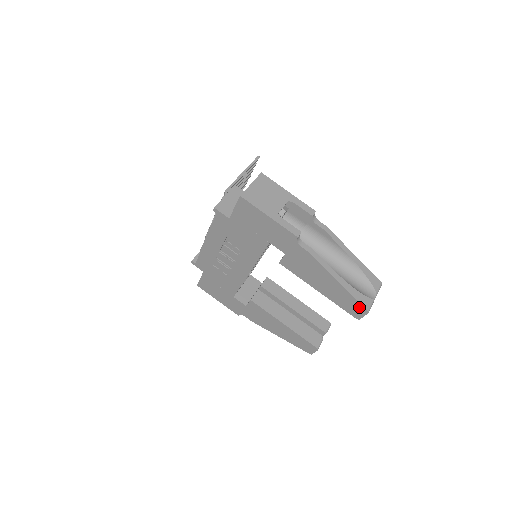
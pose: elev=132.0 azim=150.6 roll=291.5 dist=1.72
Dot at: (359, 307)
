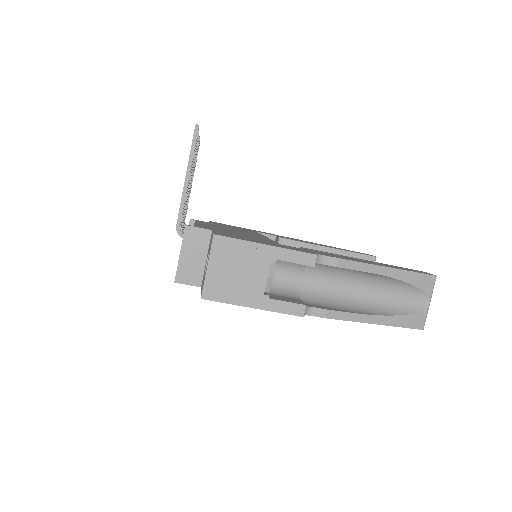
Dot at: occluded
